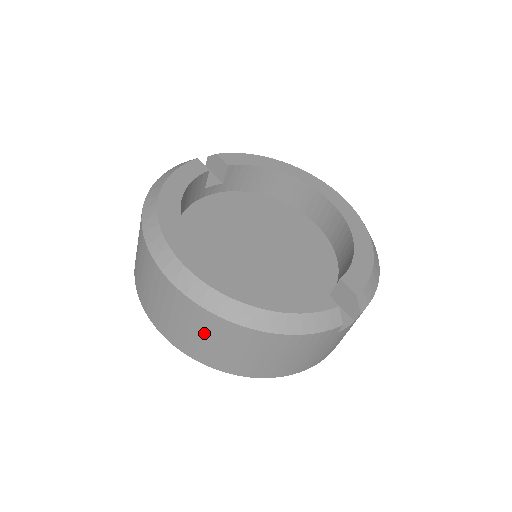
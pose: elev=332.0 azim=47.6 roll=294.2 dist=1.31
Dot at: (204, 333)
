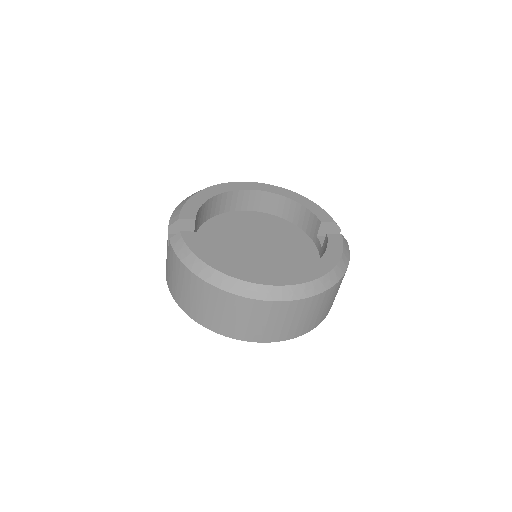
Dot at: (317, 309)
